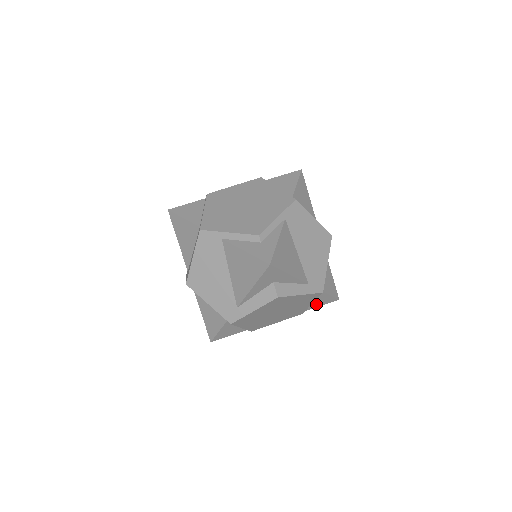
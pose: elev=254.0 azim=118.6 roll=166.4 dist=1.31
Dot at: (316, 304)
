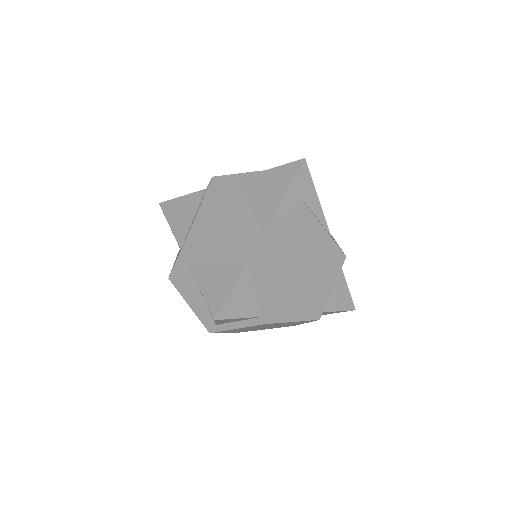
Dot at: (334, 302)
